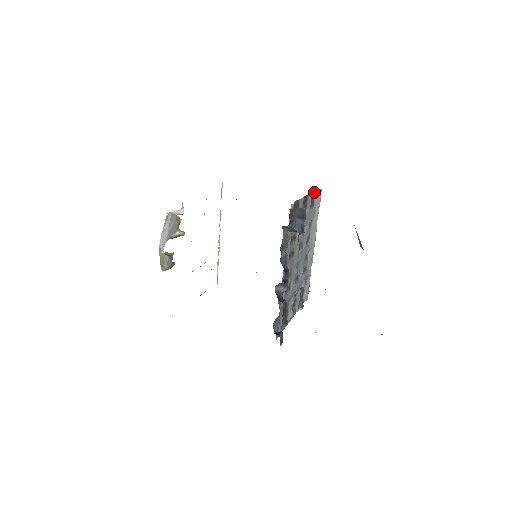
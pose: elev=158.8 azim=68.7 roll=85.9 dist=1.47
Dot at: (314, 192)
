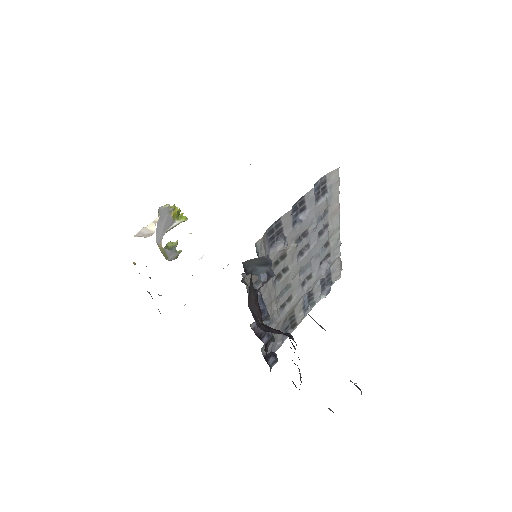
Dot at: (324, 177)
